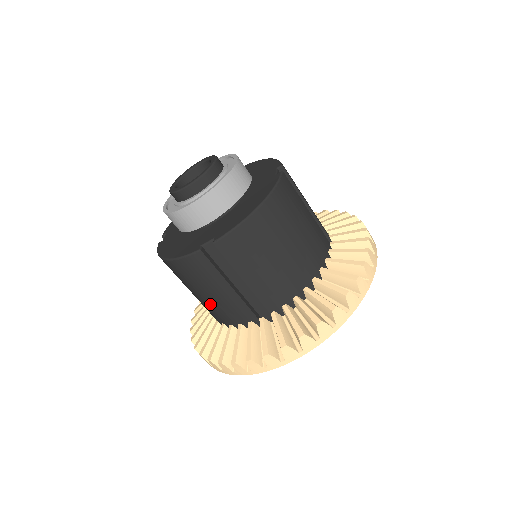
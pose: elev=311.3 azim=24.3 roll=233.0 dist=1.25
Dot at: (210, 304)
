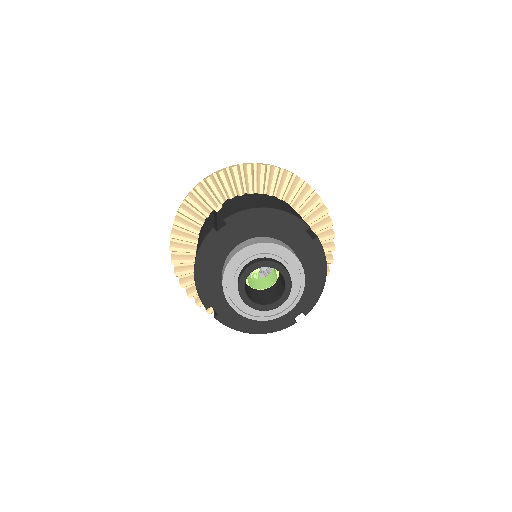
Dot at: occluded
